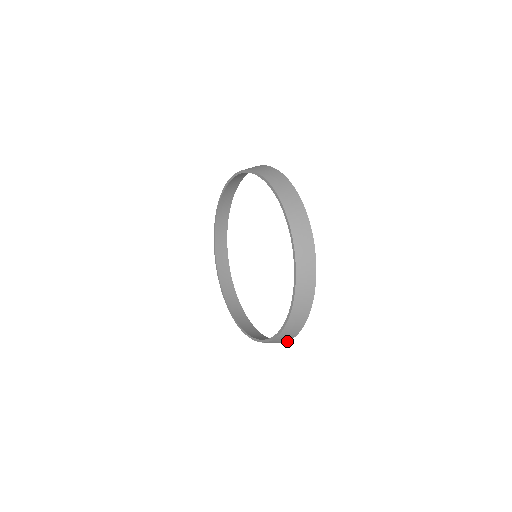
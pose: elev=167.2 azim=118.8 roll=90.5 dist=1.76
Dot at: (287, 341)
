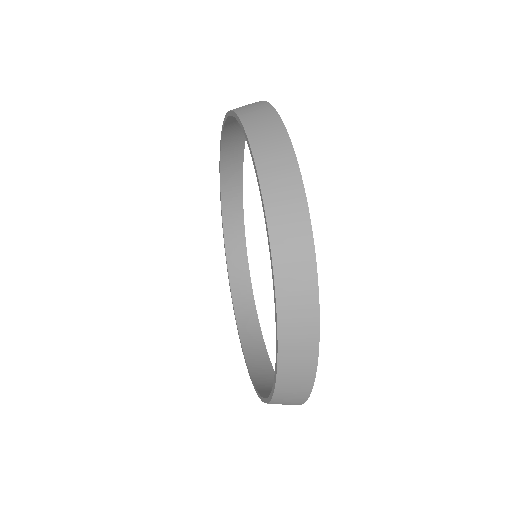
Dot at: occluded
